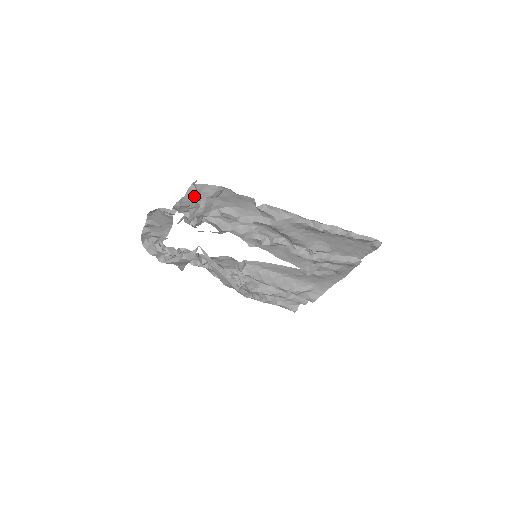
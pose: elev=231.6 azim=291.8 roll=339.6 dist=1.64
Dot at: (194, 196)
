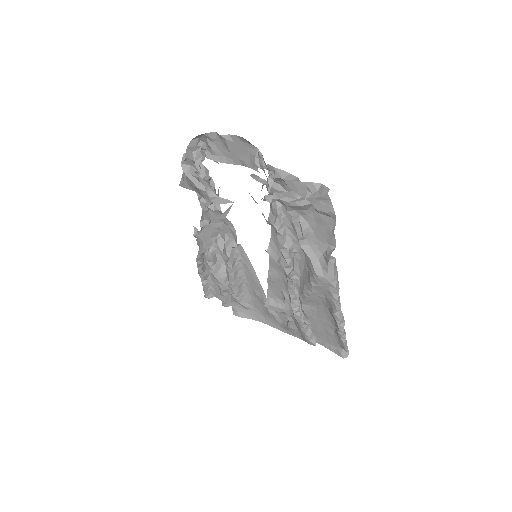
Dot at: (306, 190)
